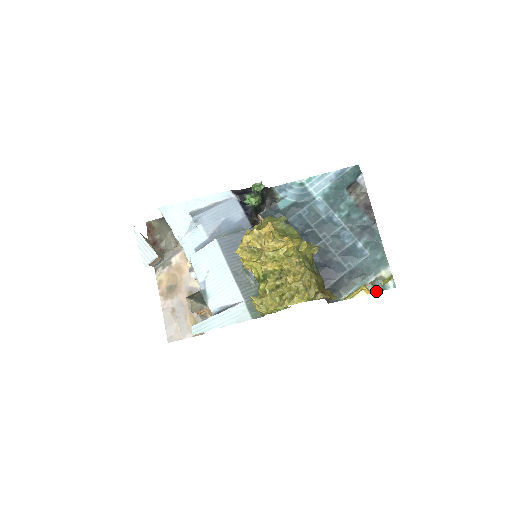
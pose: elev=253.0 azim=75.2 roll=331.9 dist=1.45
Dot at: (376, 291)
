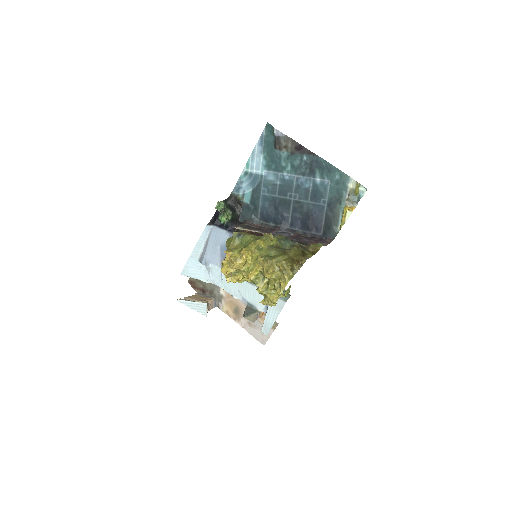
Dot at: (356, 204)
